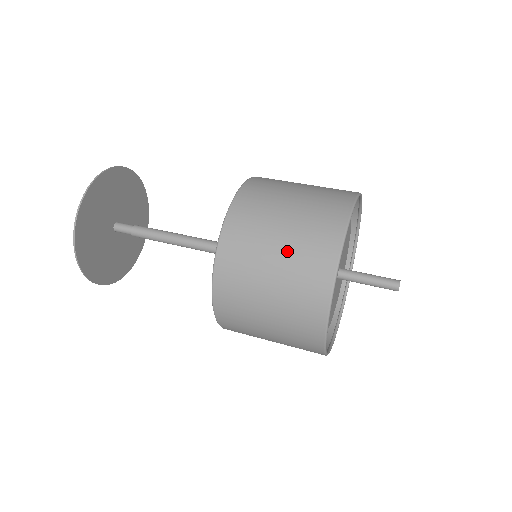
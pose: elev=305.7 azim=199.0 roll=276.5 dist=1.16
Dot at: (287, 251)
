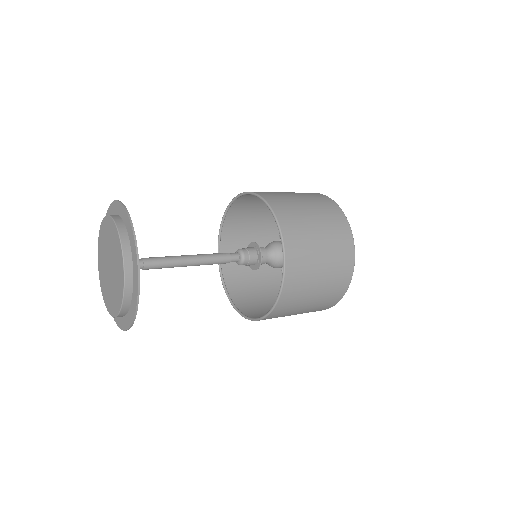
Dot at: (328, 250)
